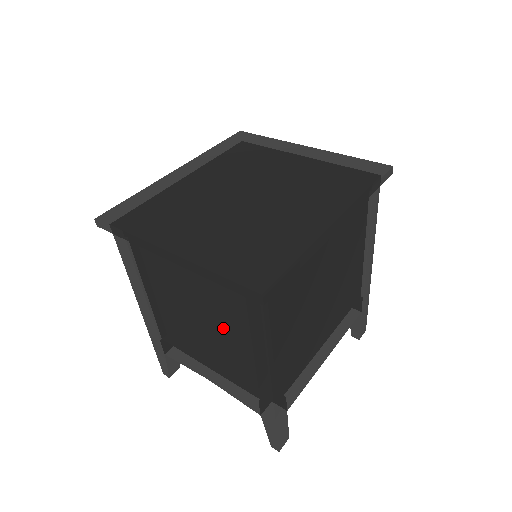
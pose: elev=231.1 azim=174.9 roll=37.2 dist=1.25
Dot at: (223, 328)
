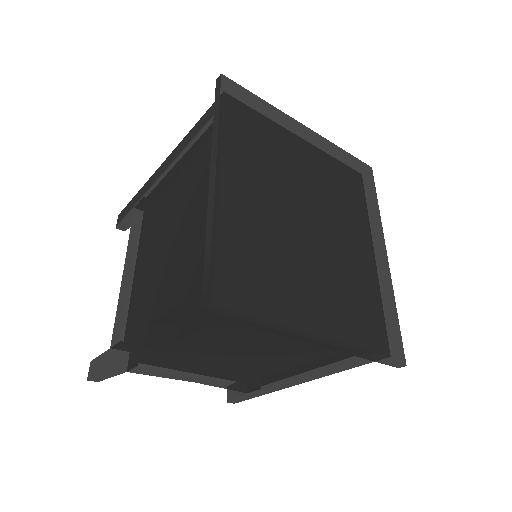
Dot at: (289, 362)
